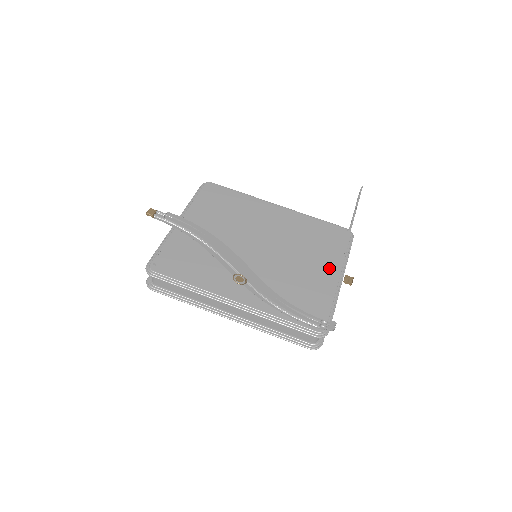
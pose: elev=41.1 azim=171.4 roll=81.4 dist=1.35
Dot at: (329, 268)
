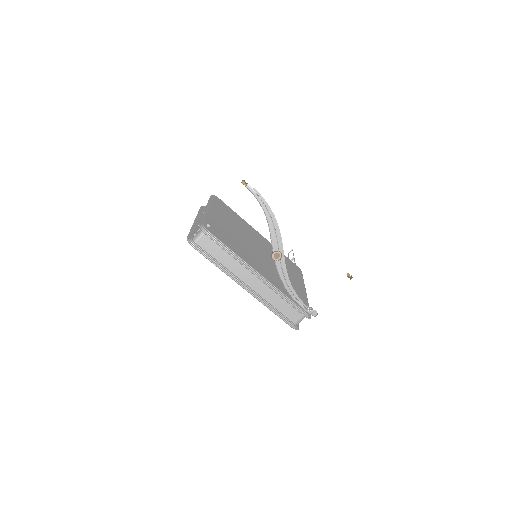
Dot at: (299, 283)
